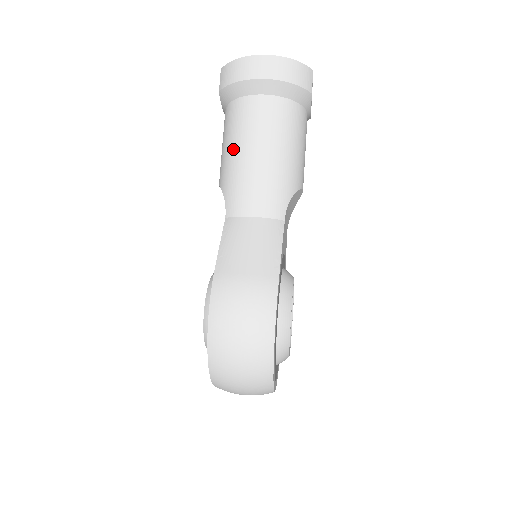
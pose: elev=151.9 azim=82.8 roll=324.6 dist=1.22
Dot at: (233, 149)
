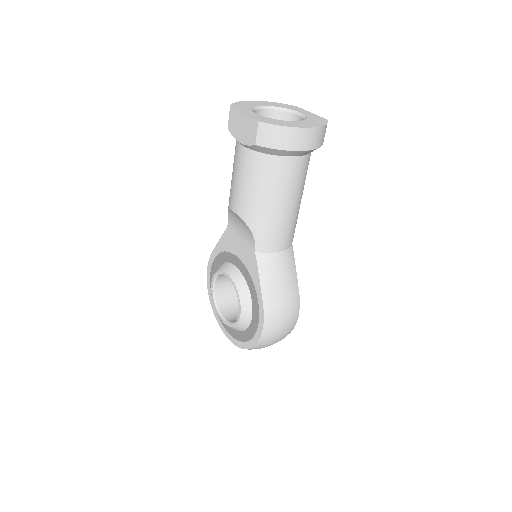
Dot at: (266, 200)
